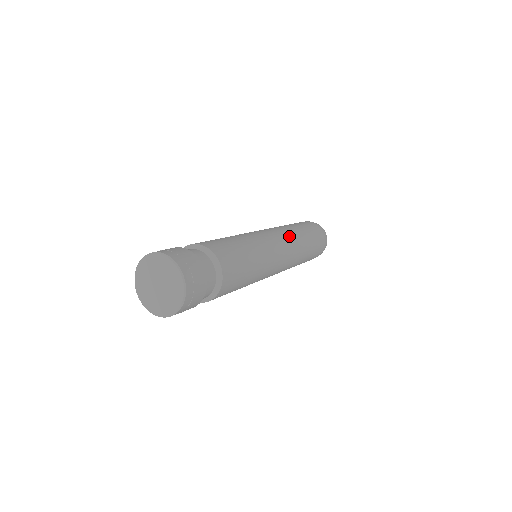
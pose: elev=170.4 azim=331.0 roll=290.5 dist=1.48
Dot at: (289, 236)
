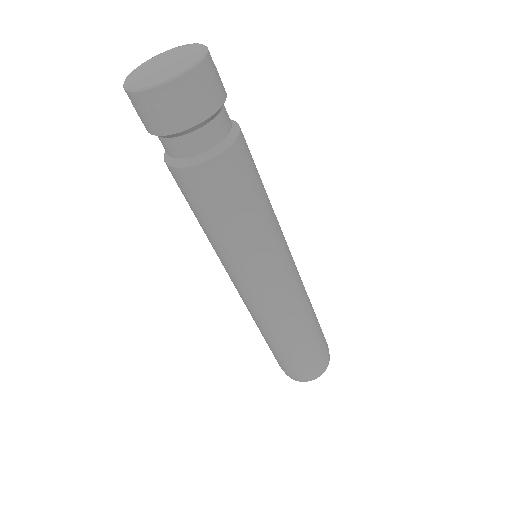
Dot at: occluded
